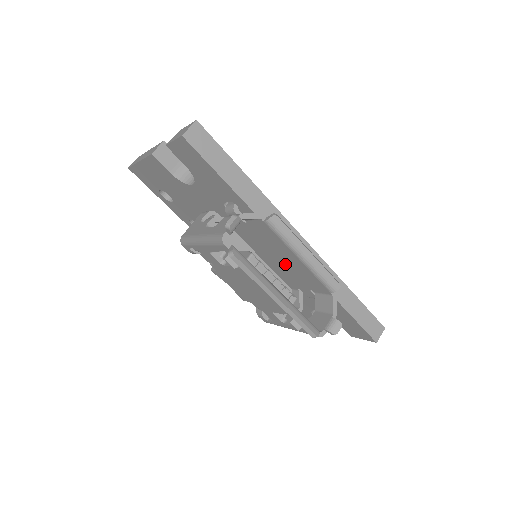
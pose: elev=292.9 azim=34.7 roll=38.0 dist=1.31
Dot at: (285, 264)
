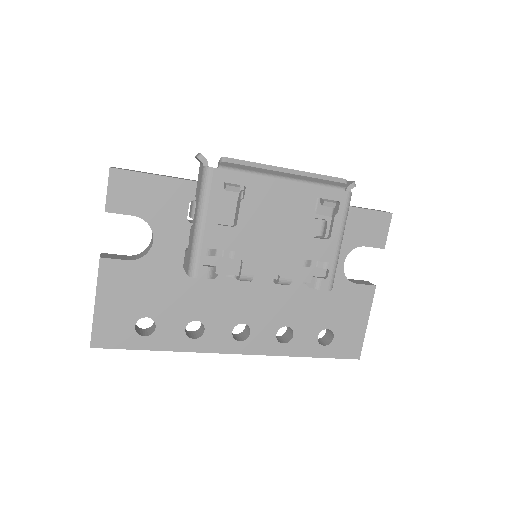
Dot at: occluded
